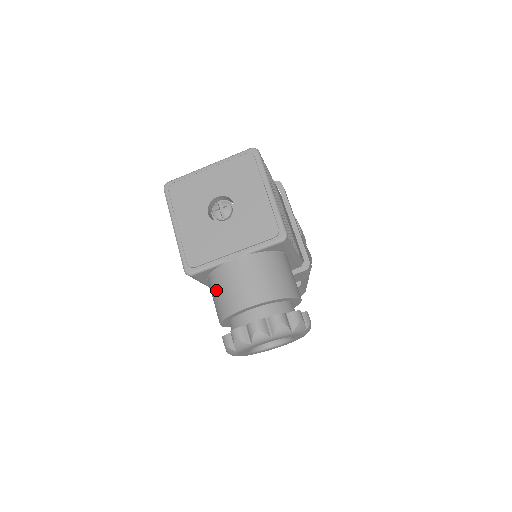
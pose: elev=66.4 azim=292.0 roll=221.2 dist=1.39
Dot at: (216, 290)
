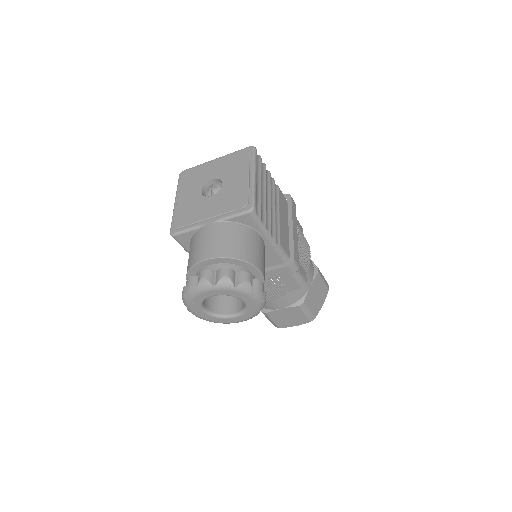
Dot at: (190, 251)
